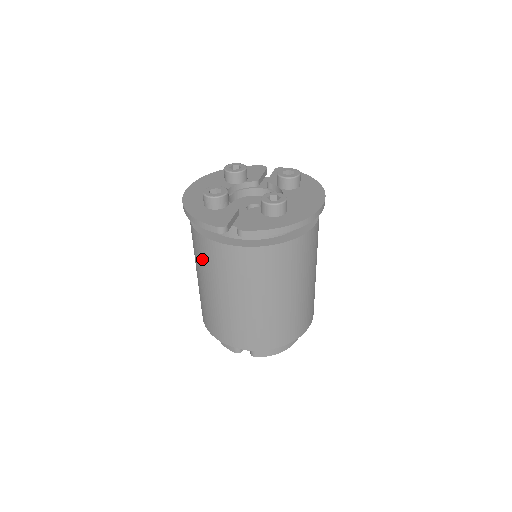
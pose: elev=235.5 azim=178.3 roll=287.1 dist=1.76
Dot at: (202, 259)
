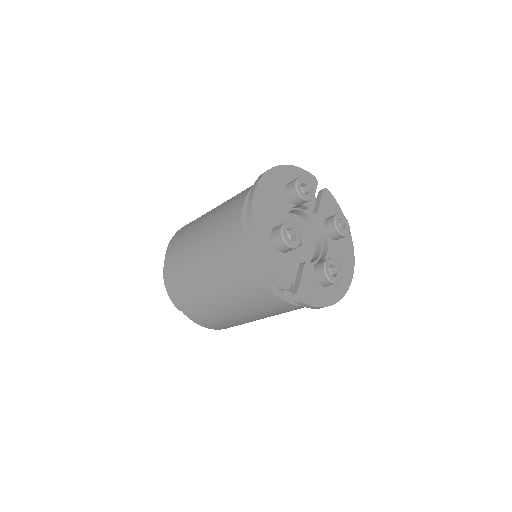
Dot at: (230, 271)
